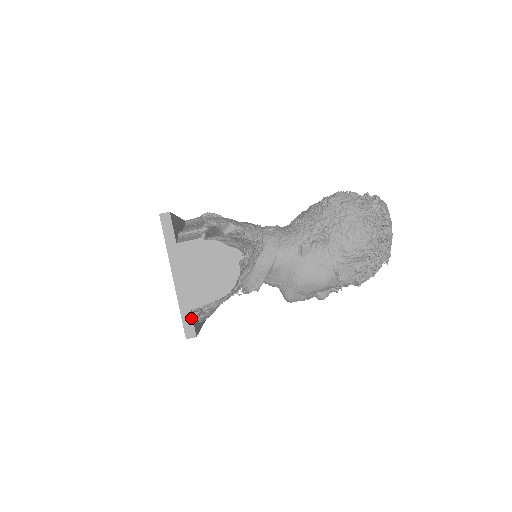
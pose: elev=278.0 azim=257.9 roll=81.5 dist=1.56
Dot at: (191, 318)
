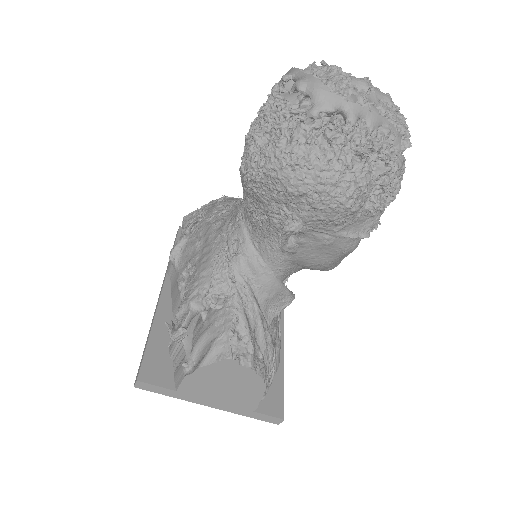
Dot at: (262, 415)
